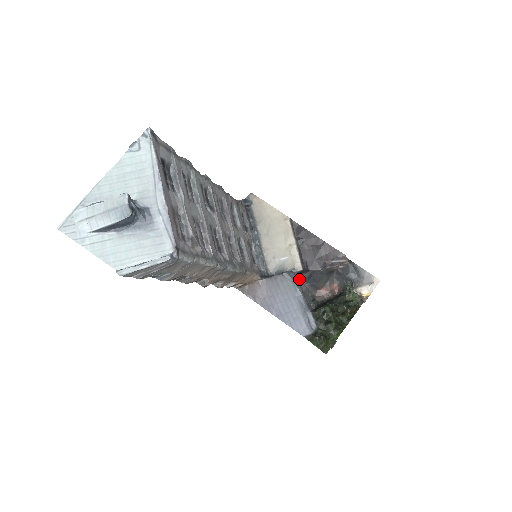
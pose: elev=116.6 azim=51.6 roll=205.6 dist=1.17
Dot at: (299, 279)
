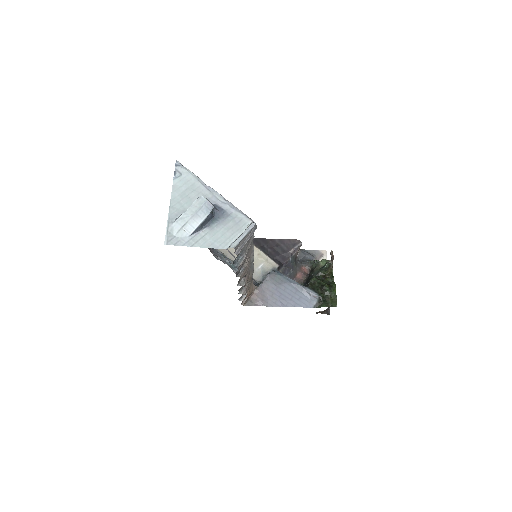
Dot at: occluded
